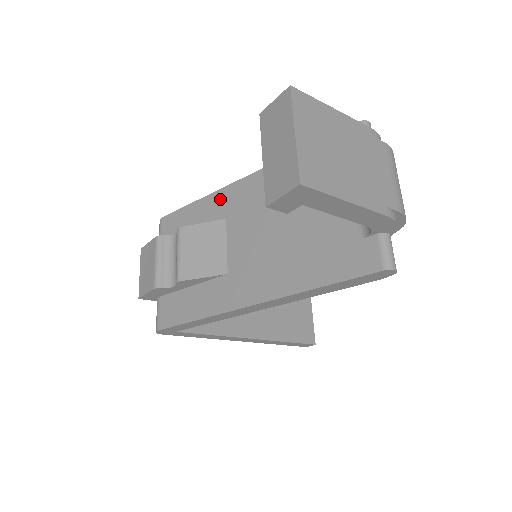
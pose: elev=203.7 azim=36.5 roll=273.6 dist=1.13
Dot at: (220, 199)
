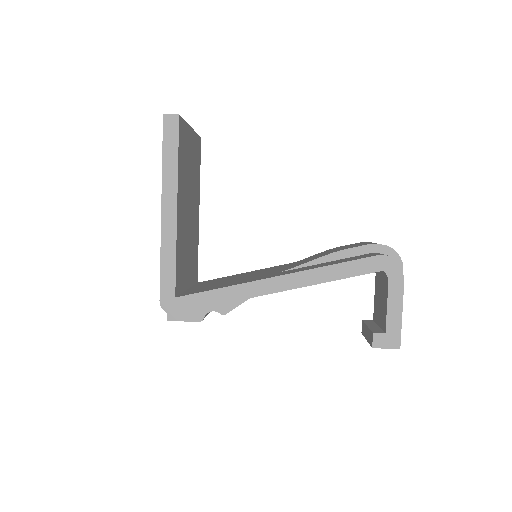
Dot at: occluded
